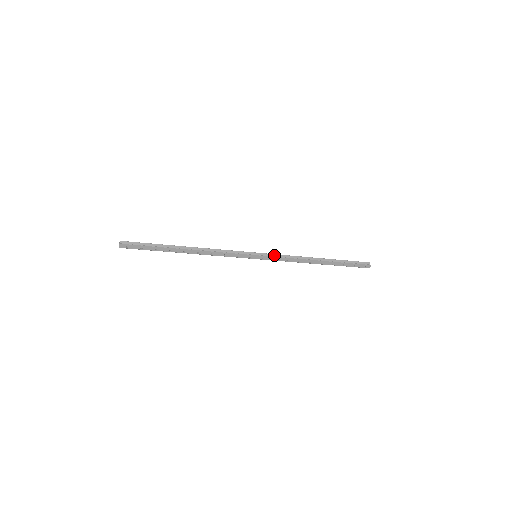
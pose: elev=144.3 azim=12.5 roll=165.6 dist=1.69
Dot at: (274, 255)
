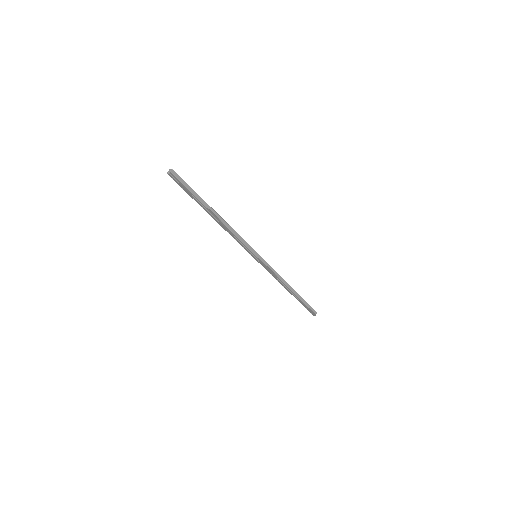
Dot at: (268, 265)
